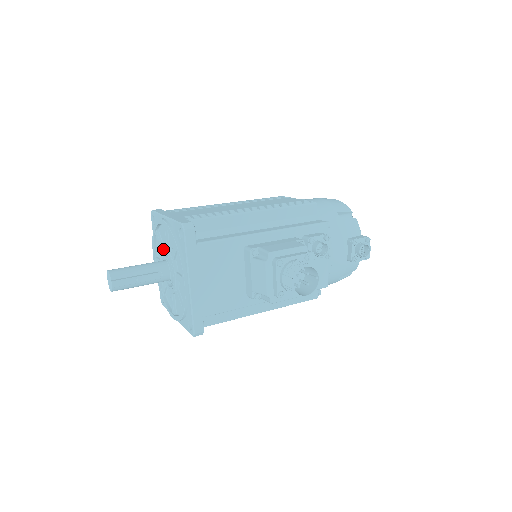
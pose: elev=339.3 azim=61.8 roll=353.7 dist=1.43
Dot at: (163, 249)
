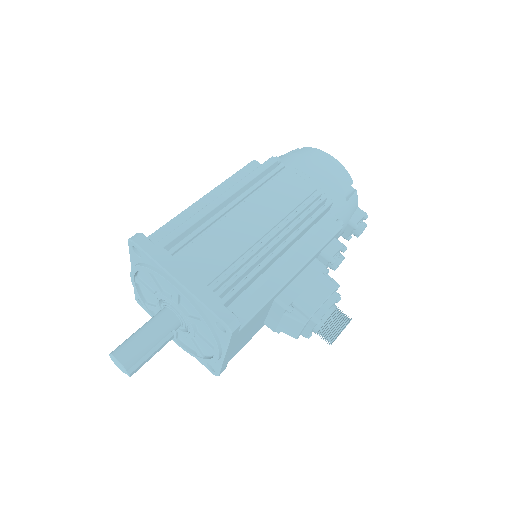
Dot at: (167, 300)
